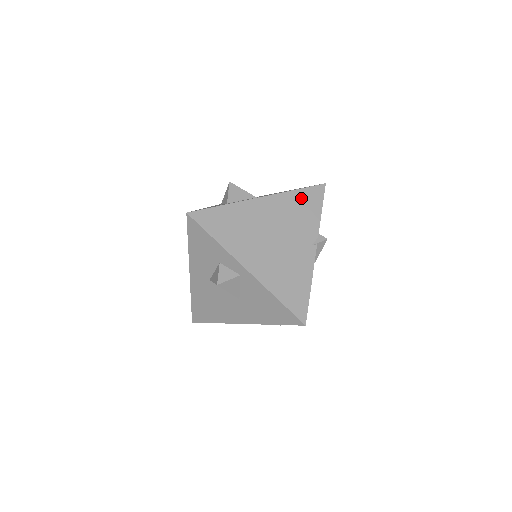
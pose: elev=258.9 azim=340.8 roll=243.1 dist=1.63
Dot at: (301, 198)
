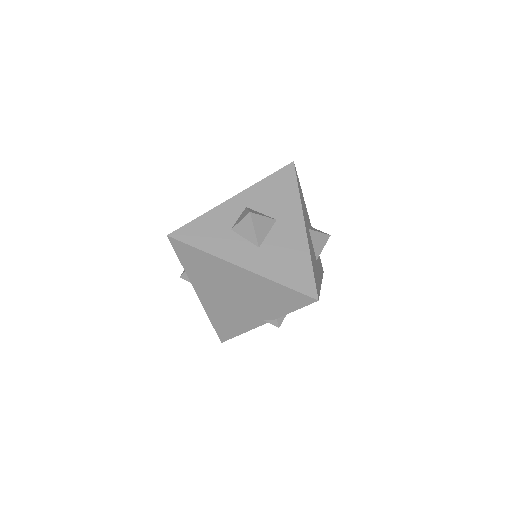
Dot at: (281, 292)
